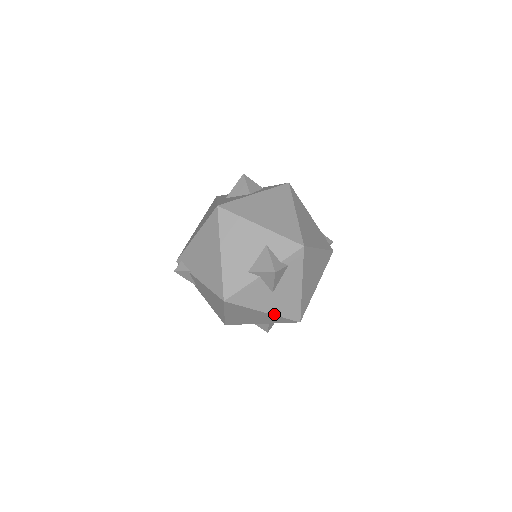
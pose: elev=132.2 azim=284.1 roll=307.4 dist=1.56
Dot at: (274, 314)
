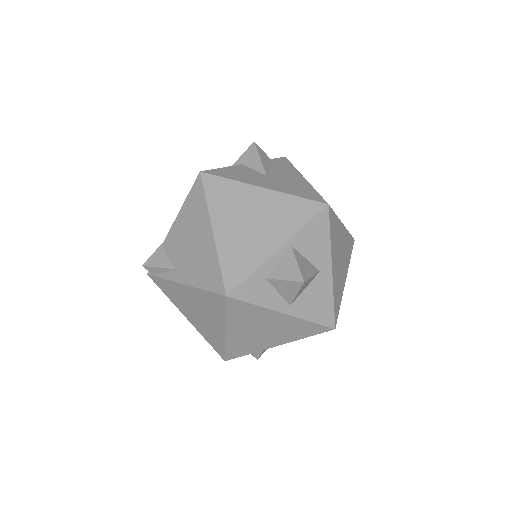
Dot at: (280, 192)
